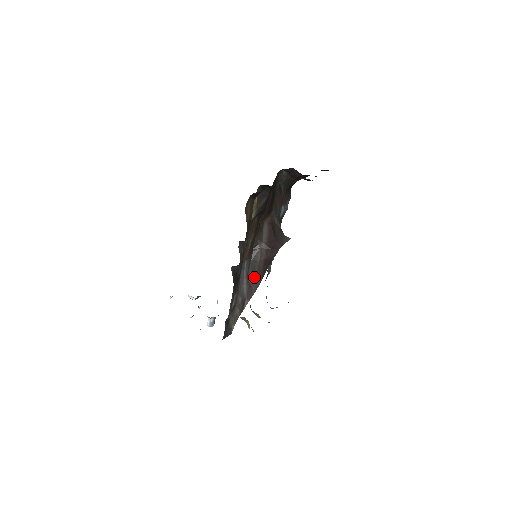
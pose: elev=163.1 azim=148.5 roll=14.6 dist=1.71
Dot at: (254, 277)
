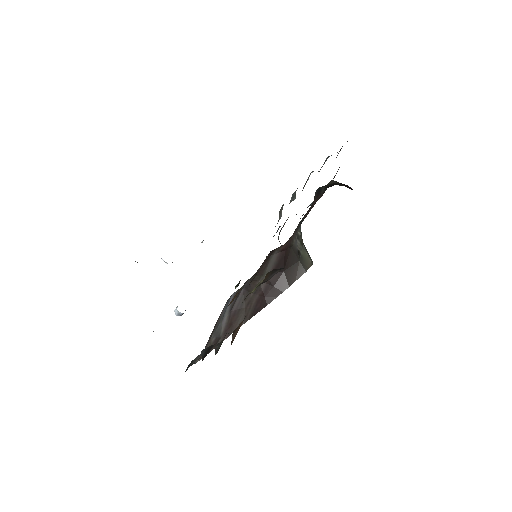
Dot at: (240, 312)
